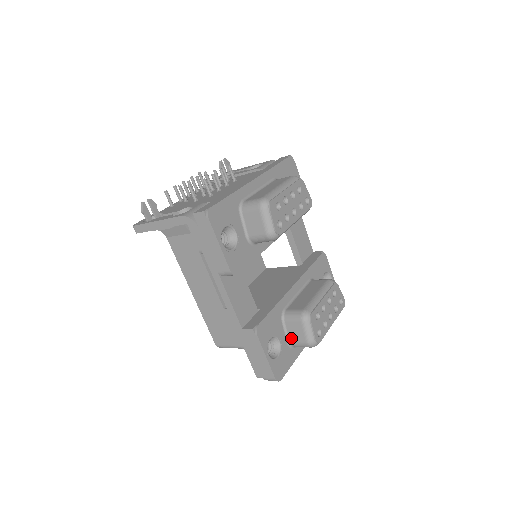
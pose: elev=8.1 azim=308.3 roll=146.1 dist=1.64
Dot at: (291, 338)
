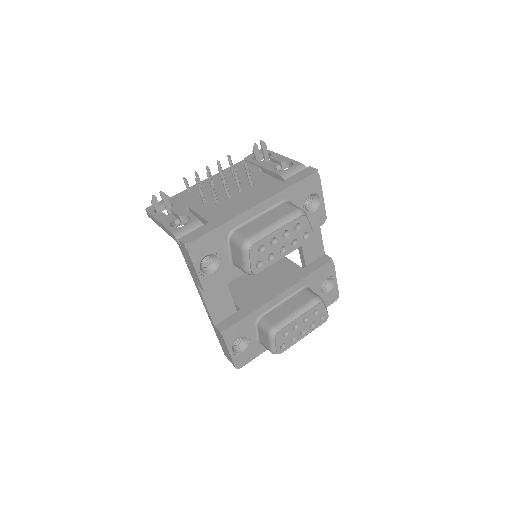
Dot at: (260, 339)
